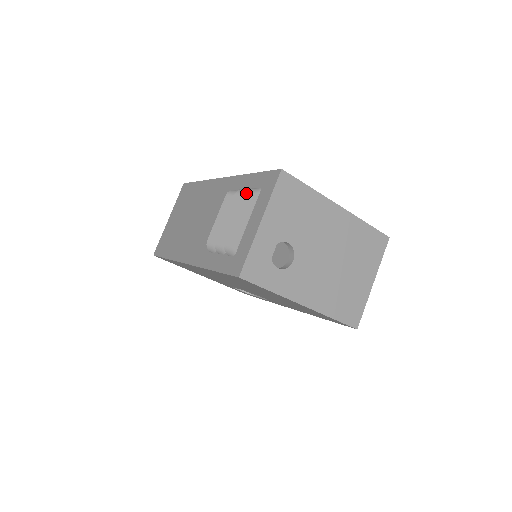
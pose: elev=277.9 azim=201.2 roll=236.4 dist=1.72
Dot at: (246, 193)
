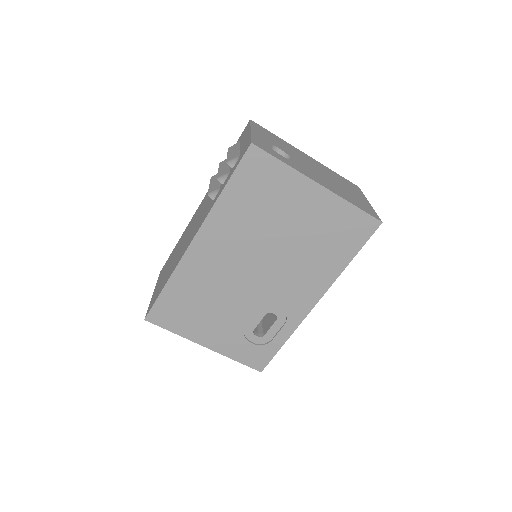
Dot at: (229, 147)
